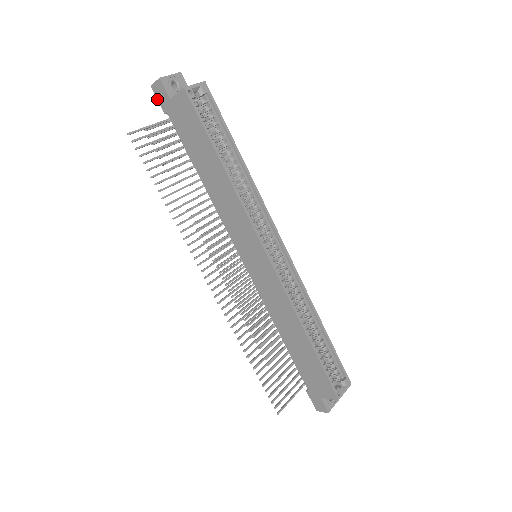
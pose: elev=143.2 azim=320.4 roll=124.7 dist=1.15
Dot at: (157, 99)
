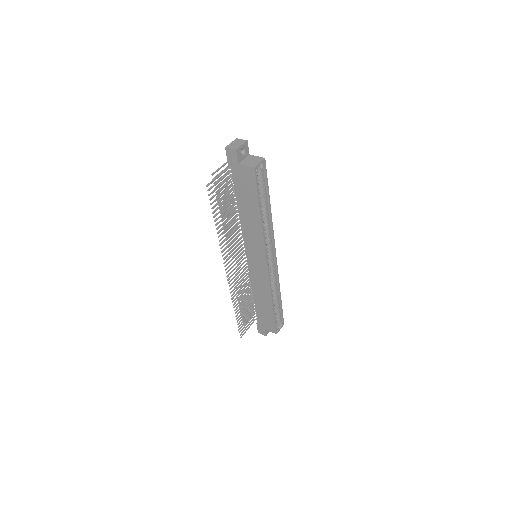
Dot at: (227, 156)
